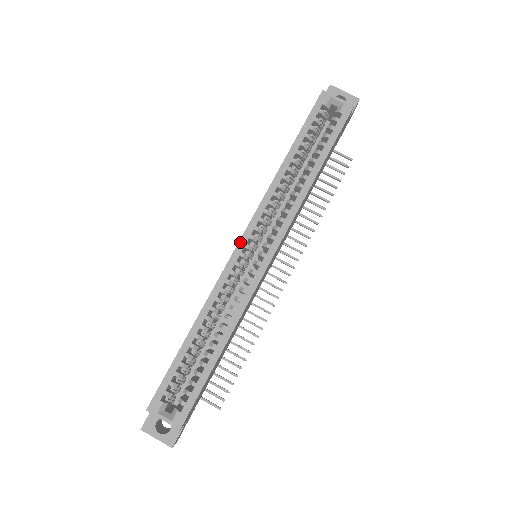
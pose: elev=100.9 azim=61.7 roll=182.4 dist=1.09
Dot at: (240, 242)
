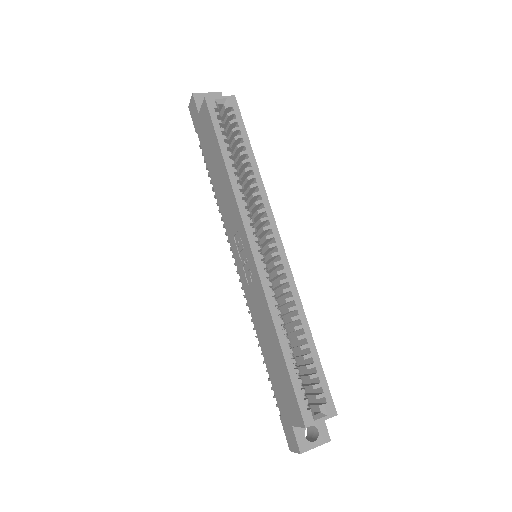
Dot at: (252, 249)
